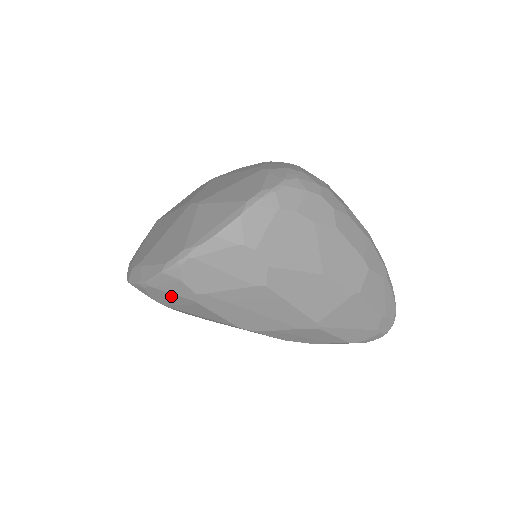
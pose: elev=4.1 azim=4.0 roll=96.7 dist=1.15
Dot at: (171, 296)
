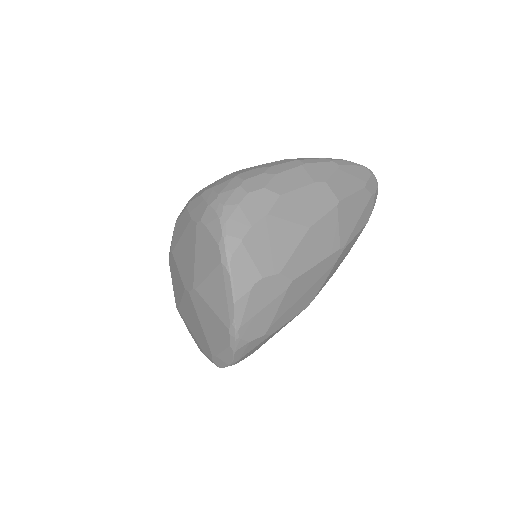
Dot at: occluded
